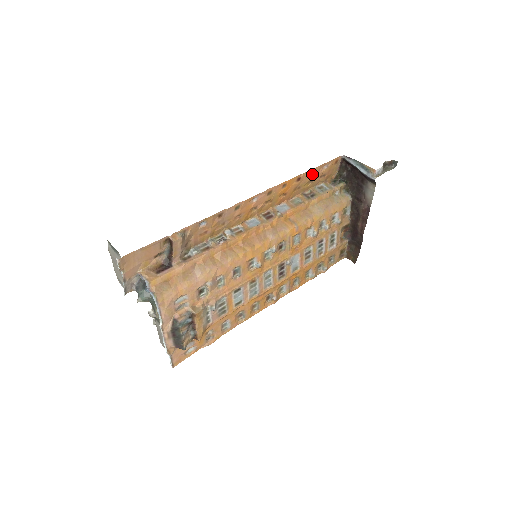
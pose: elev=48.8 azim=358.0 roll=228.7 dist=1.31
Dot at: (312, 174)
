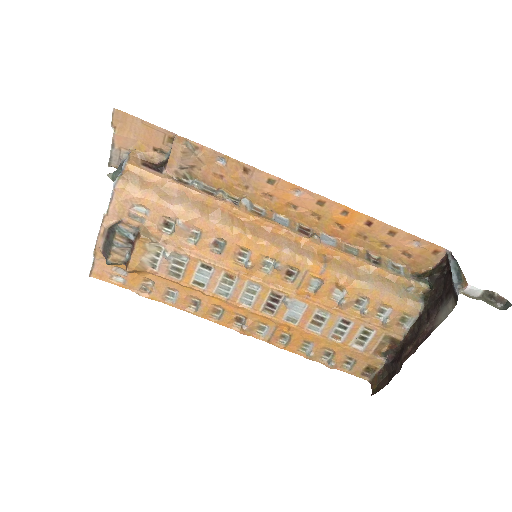
Dot at: (392, 235)
